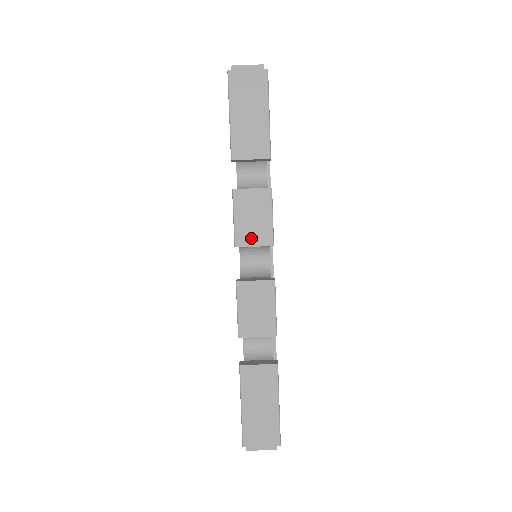
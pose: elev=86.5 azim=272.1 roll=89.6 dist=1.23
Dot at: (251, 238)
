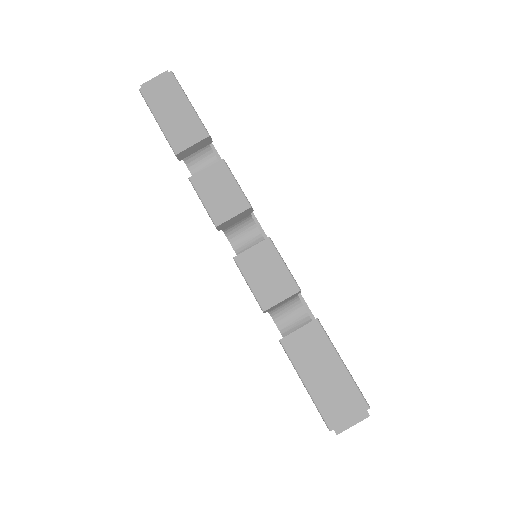
Dot at: (227, 211)
